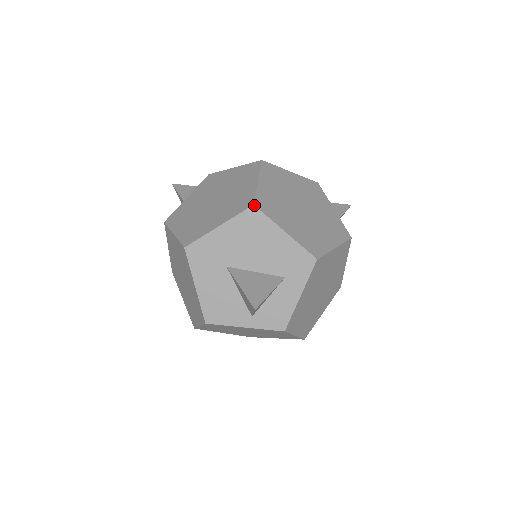
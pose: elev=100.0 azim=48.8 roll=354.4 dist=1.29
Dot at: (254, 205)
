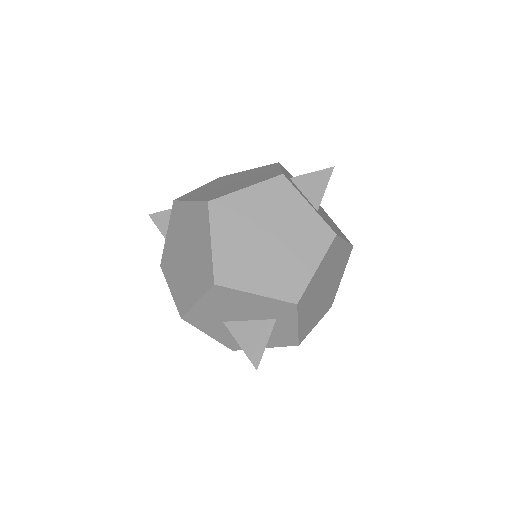
Dot at: (215, 285)
